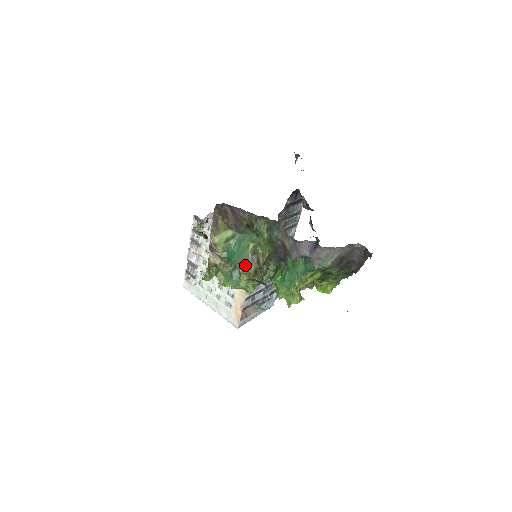
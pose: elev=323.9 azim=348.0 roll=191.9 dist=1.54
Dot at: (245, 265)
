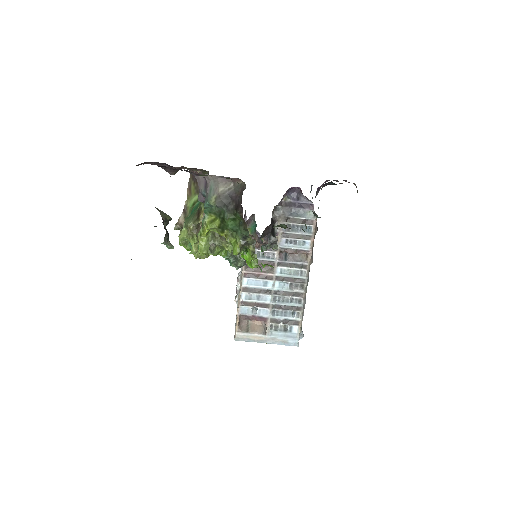
Dot at: (189, 219)
